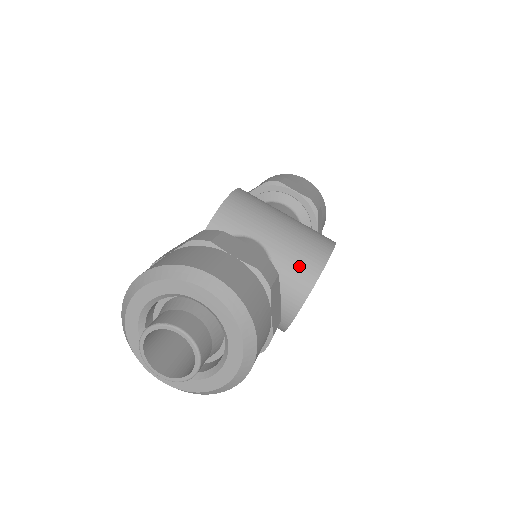
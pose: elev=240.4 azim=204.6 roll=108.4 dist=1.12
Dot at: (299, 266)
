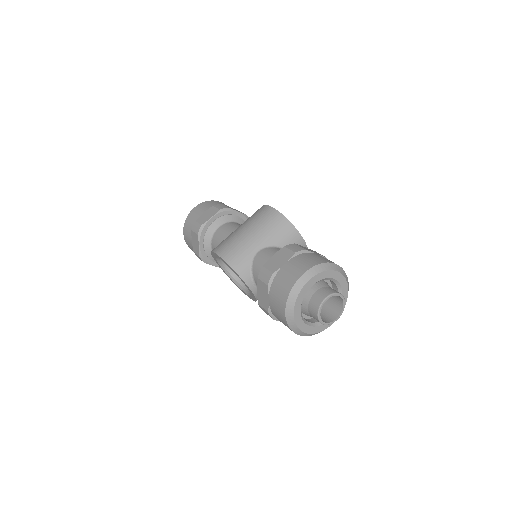
Dot at: (281, 231)
